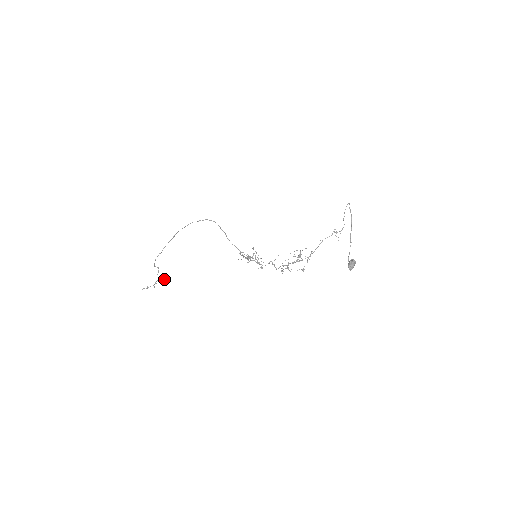
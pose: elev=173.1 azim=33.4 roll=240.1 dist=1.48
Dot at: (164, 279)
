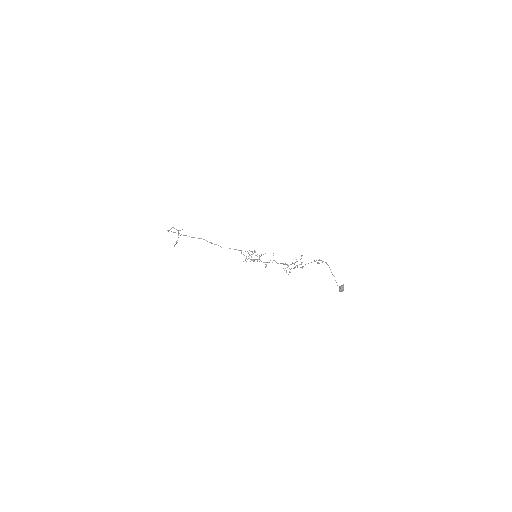
Dot at: (182, 229)
